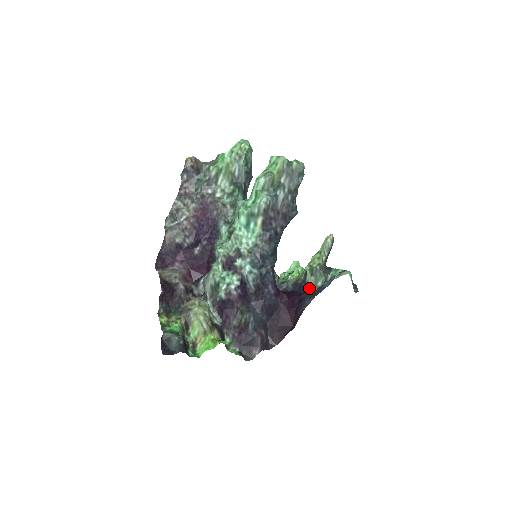
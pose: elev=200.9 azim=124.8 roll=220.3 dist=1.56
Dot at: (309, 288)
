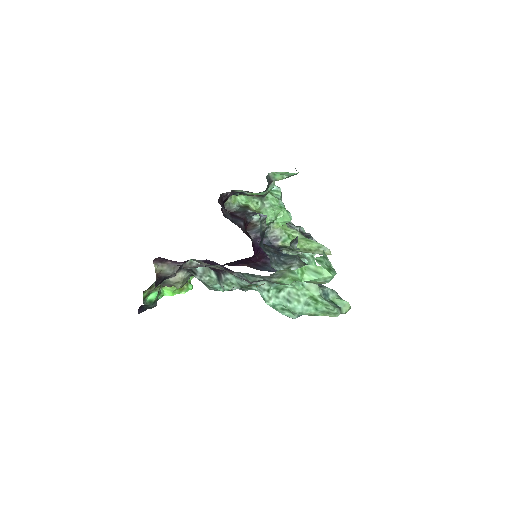
Dot at: occluded
